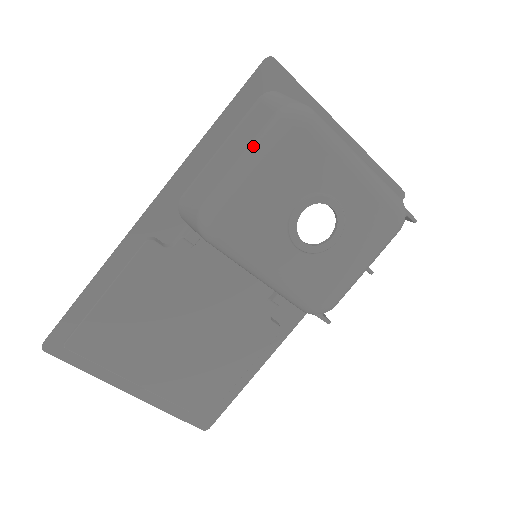
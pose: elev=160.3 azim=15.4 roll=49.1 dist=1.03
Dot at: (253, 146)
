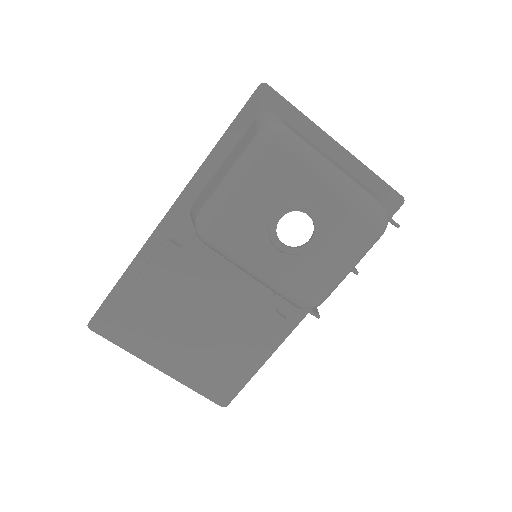
Dot at: (237, 163)
